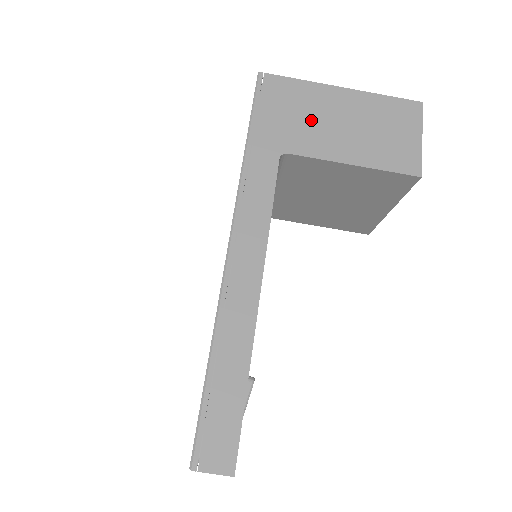
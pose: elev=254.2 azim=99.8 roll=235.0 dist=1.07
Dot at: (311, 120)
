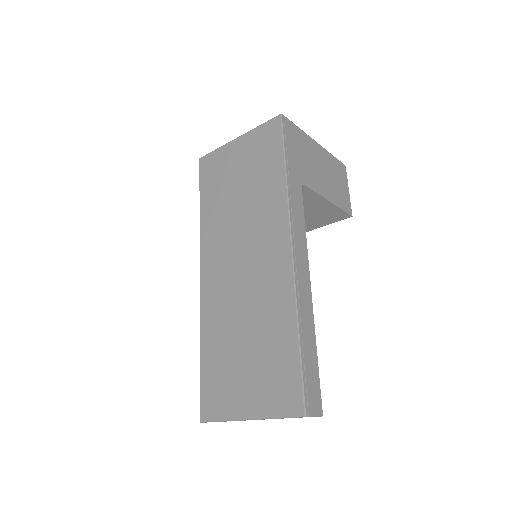
Dot at: (309, 162)
